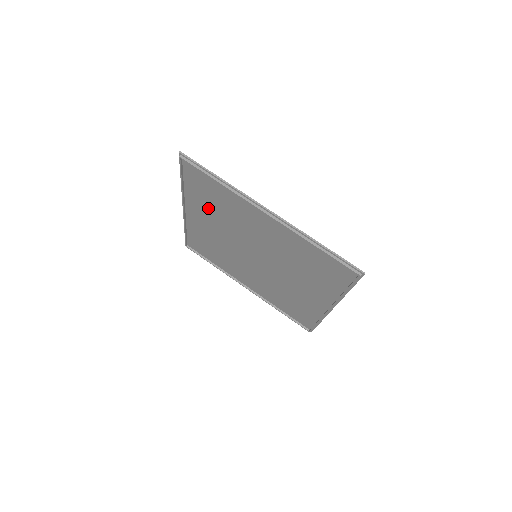
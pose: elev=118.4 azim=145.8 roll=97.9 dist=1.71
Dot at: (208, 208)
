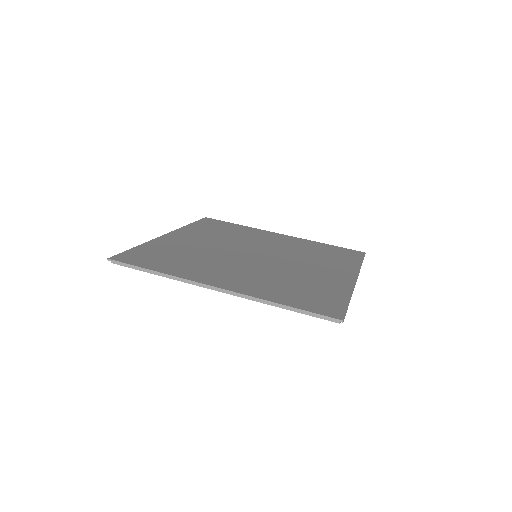
Dot at: occluded
